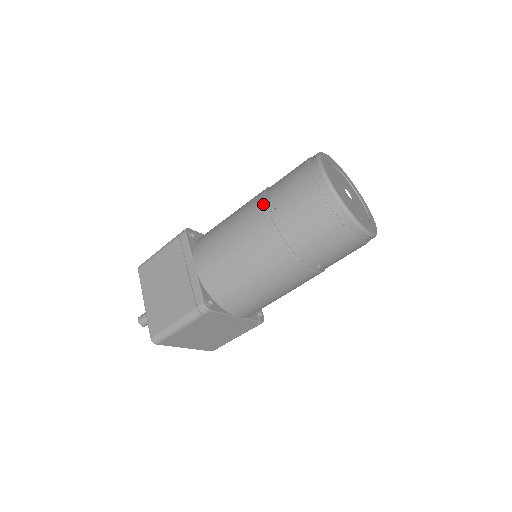
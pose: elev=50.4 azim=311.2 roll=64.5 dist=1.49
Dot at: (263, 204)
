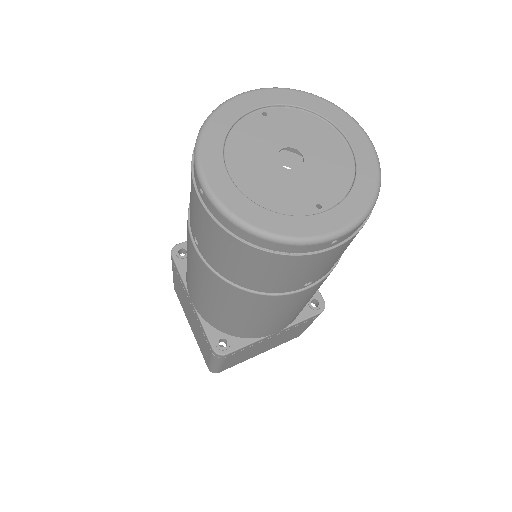
Dot at: (188, 231)
